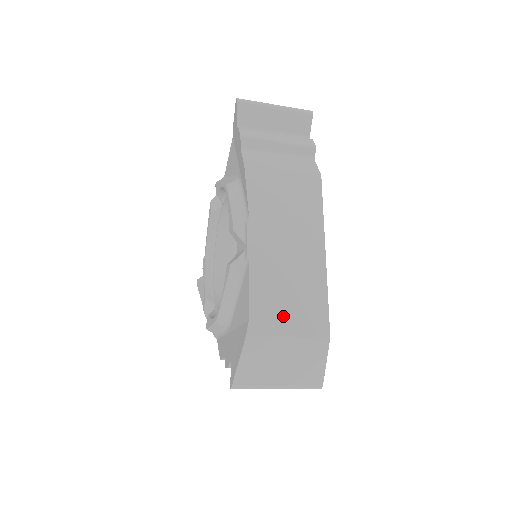
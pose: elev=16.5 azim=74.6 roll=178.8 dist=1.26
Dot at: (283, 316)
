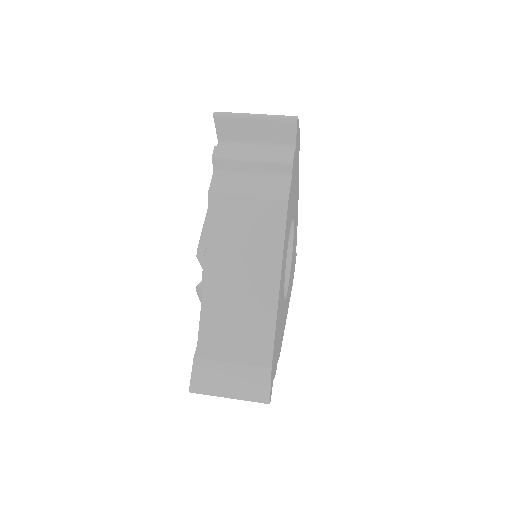
Dot at: (229, 344)
